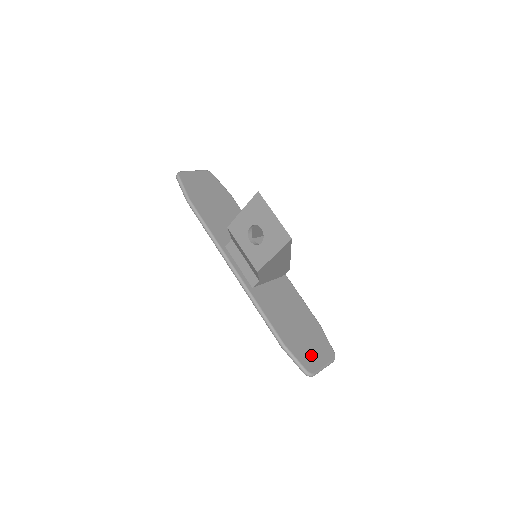
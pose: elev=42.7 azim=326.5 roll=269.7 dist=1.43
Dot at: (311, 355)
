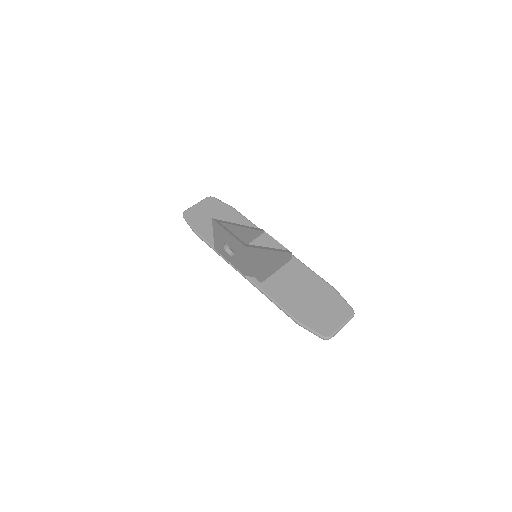
Dot at: (326, 321)
